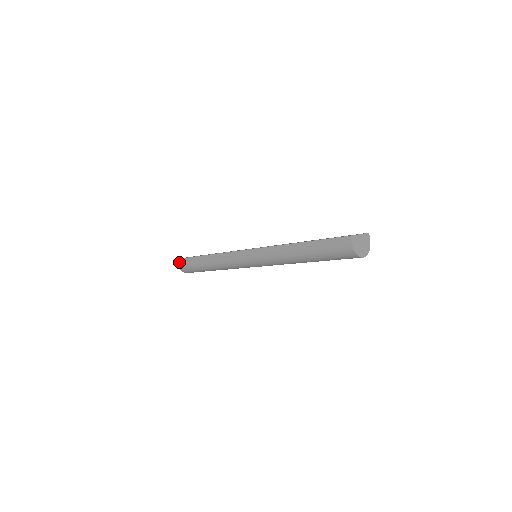
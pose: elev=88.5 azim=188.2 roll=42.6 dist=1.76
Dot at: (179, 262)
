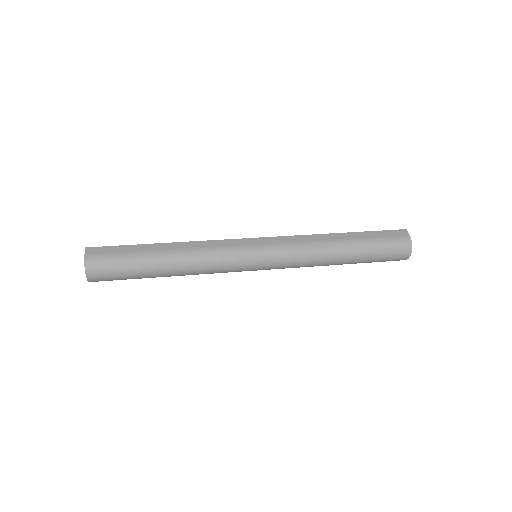
Dot at: (91, 251)
